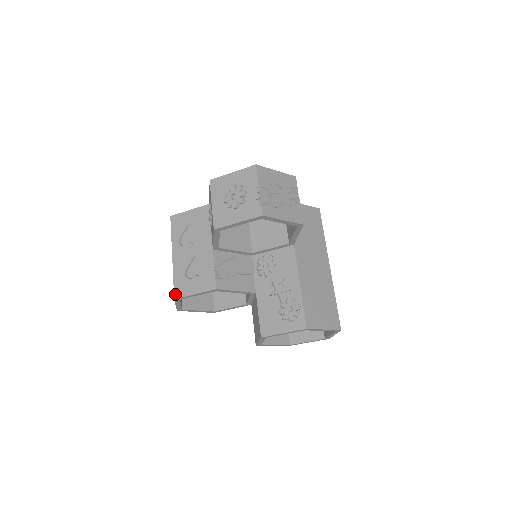
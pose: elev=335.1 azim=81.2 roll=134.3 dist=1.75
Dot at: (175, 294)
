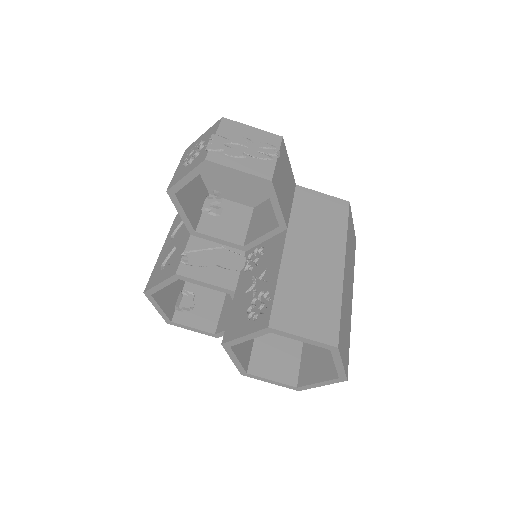
Dot at: (146, 287)
